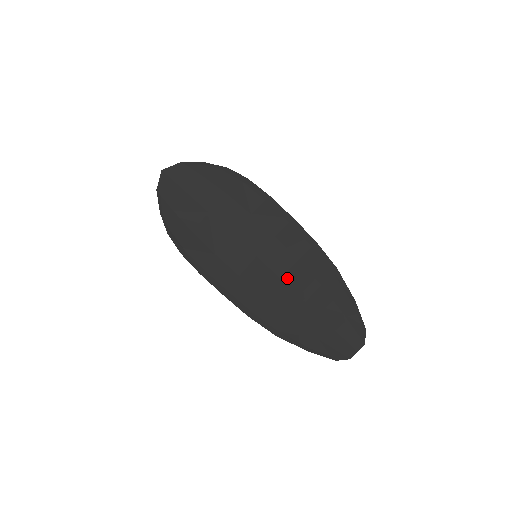
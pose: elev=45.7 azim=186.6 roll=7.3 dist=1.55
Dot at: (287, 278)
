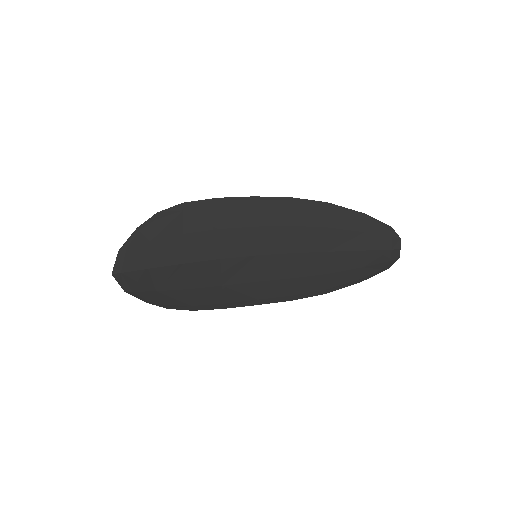
Dot at: (296, 248)
